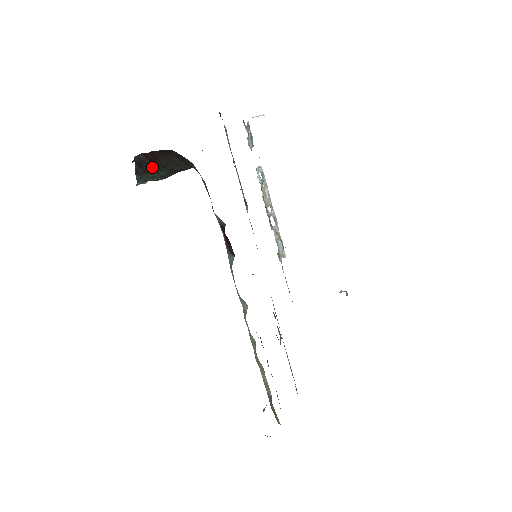
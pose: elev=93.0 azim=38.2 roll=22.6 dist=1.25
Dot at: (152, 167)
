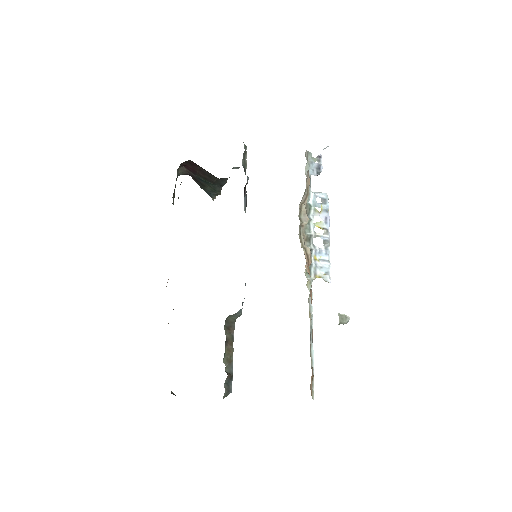
Dot at: (201, 180)
